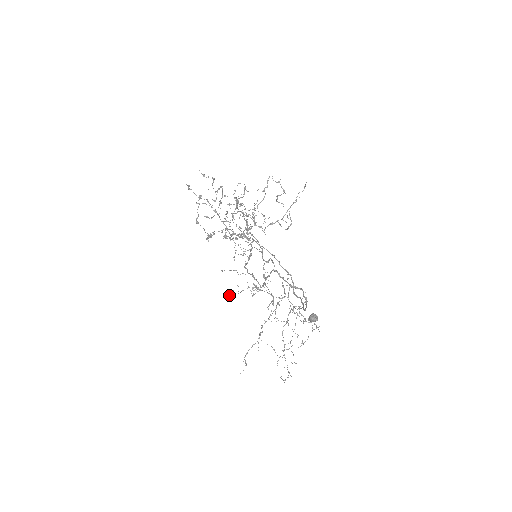
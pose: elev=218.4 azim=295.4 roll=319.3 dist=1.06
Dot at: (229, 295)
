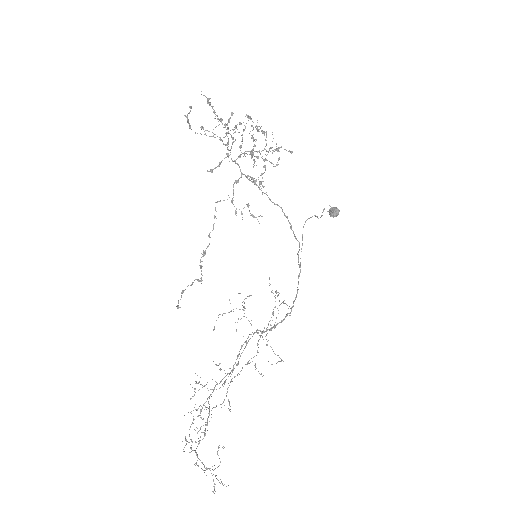
Dot at: (218, 317)
